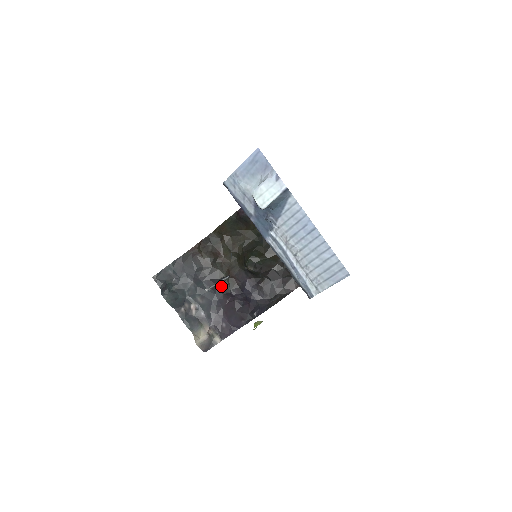
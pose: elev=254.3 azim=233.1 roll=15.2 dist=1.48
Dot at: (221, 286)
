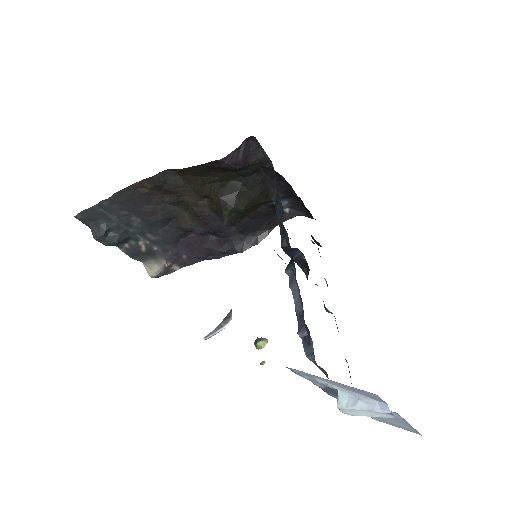
Dot at: (181, 225)
